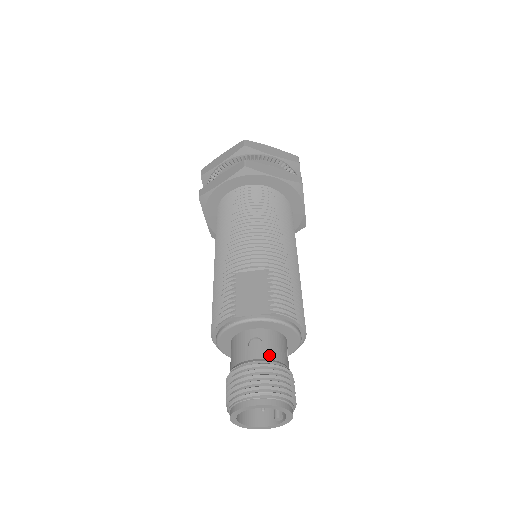
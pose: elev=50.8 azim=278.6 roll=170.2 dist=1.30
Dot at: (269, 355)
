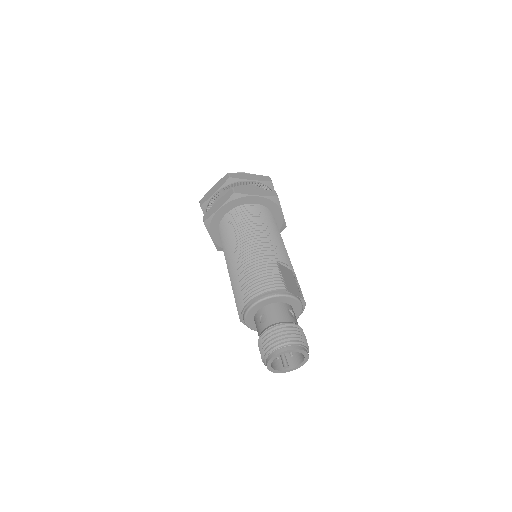
Dot at: occluded
